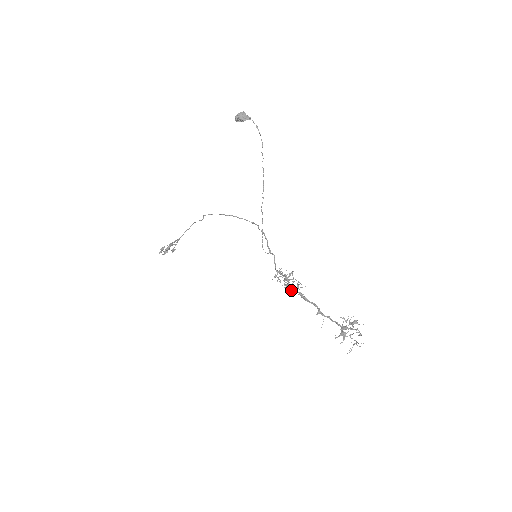
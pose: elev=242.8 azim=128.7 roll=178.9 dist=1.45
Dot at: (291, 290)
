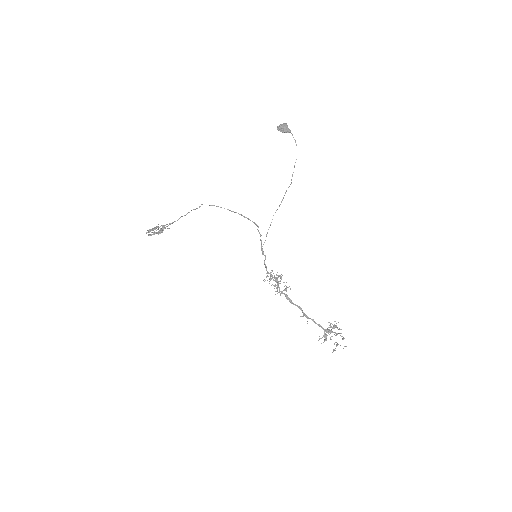
Dot at: (281, 292)
